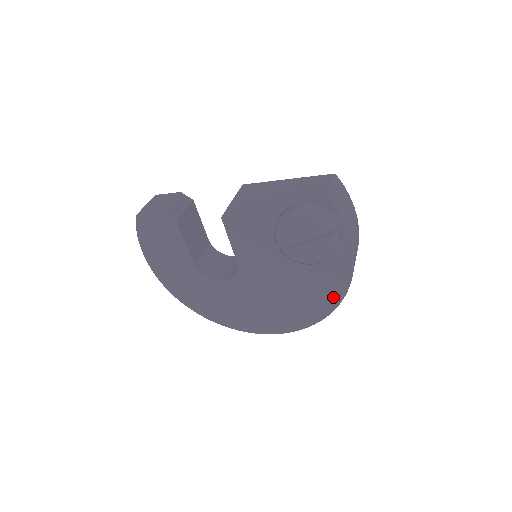
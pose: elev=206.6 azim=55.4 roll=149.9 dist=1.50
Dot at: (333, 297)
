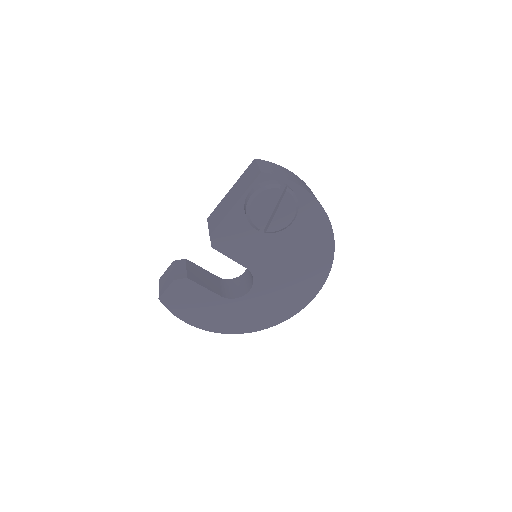
Dot at: (325, 234)
